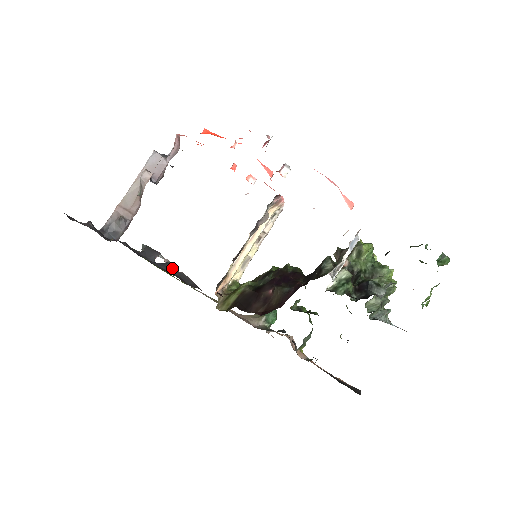
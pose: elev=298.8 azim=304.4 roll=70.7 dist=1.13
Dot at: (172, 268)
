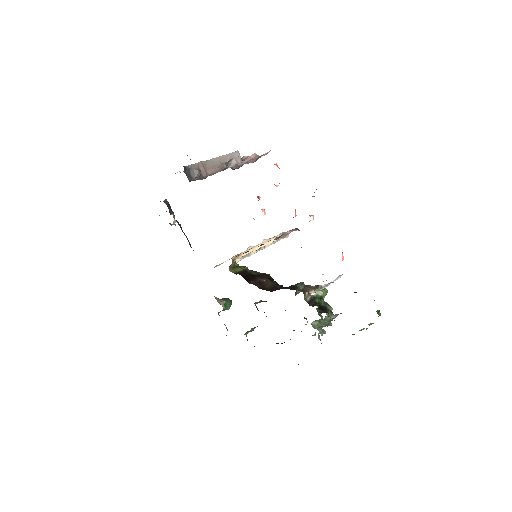
Dot at: occluded
